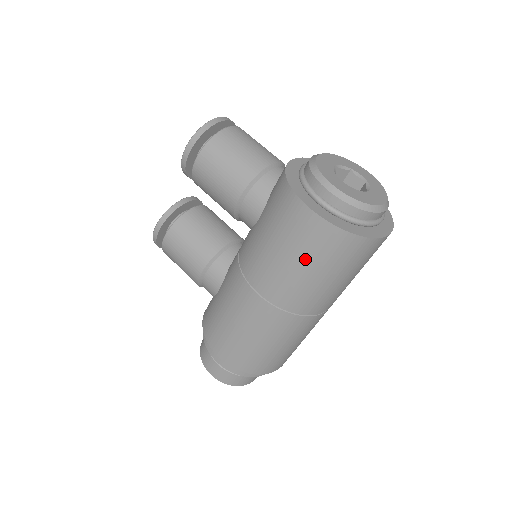
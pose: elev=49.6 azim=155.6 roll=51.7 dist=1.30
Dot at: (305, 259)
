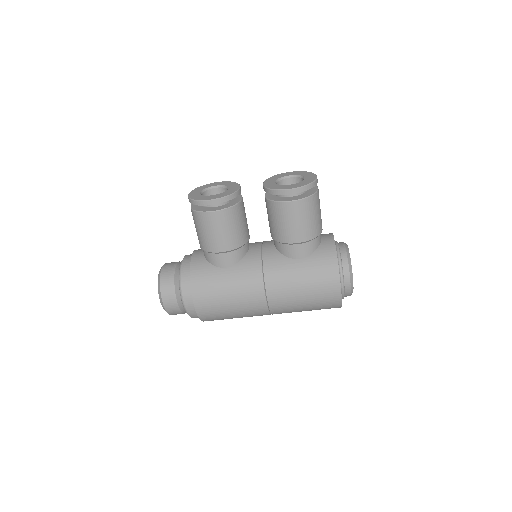
Dot at: (312, 303)
